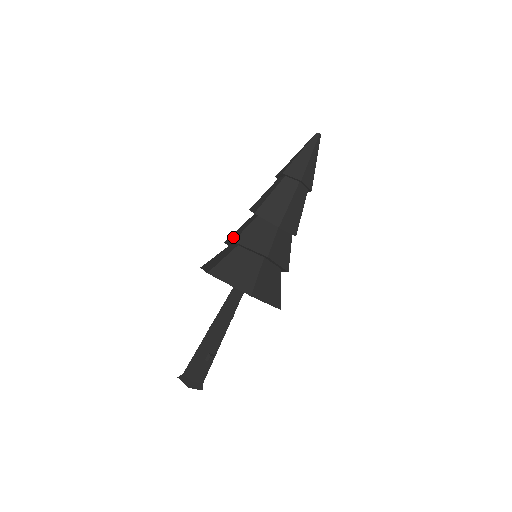
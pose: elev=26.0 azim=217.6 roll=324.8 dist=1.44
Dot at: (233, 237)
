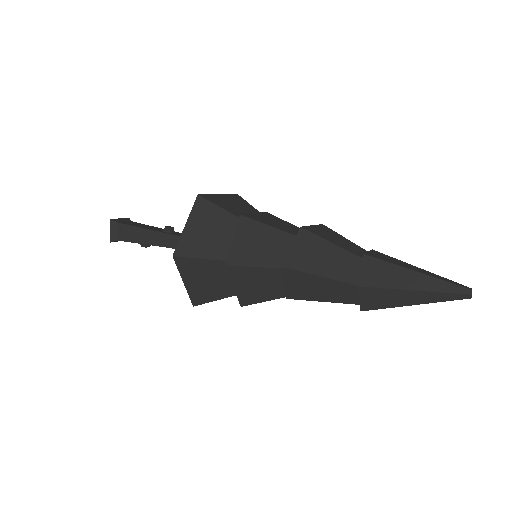
Dot at: (241, 244)
